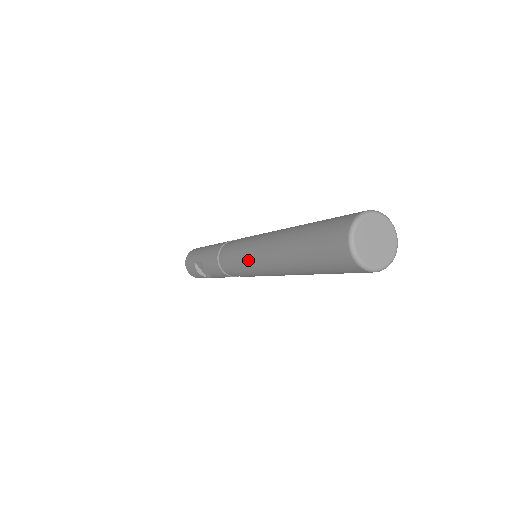
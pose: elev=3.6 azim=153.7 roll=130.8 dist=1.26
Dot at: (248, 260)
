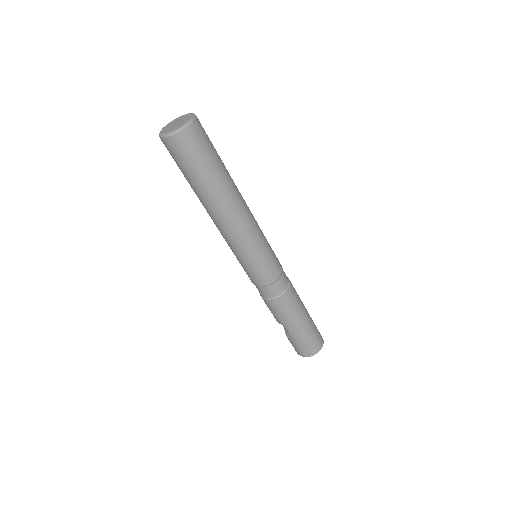
Dot at: occluded
